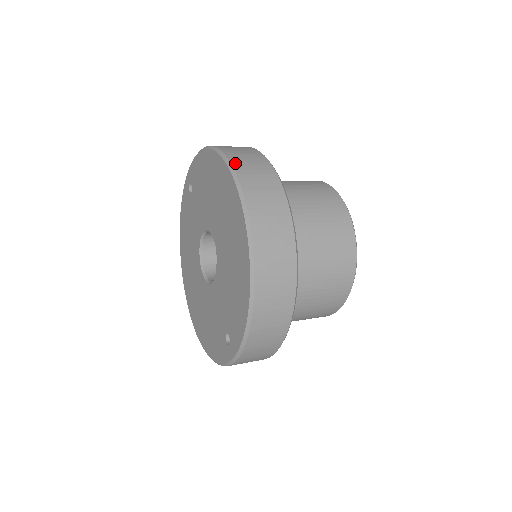
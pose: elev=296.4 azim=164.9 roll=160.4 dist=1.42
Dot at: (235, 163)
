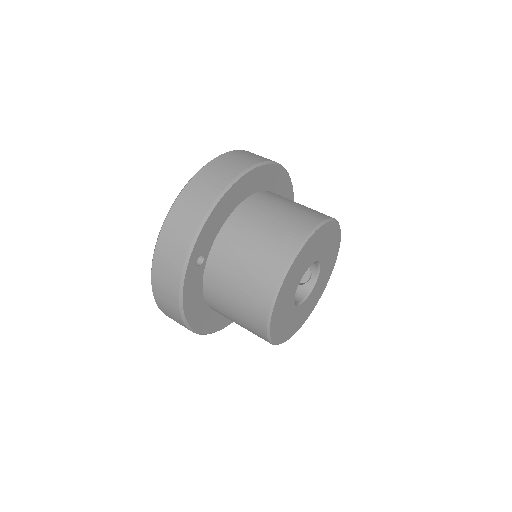
Dot at: (170, 216)
